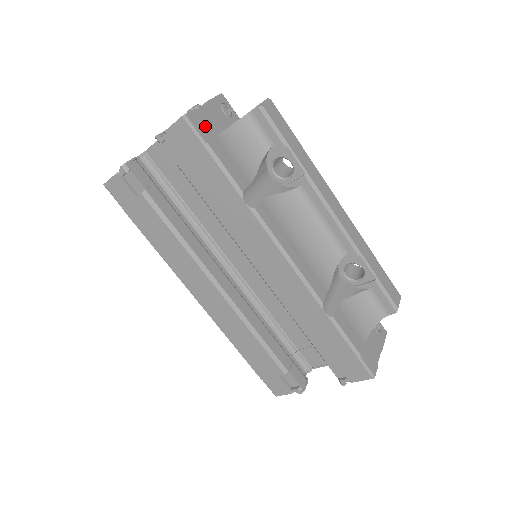
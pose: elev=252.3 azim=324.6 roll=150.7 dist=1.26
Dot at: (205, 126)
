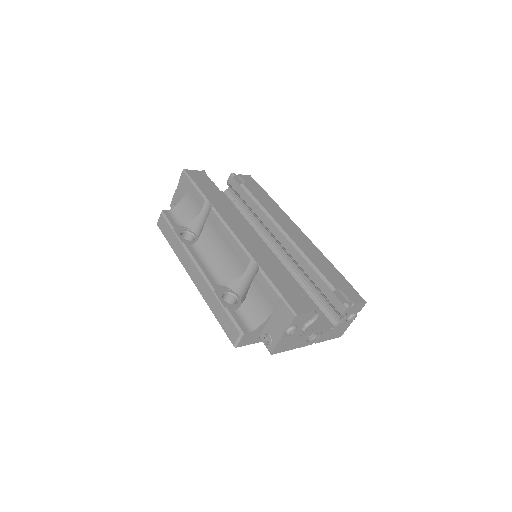
Dot at: occluded
